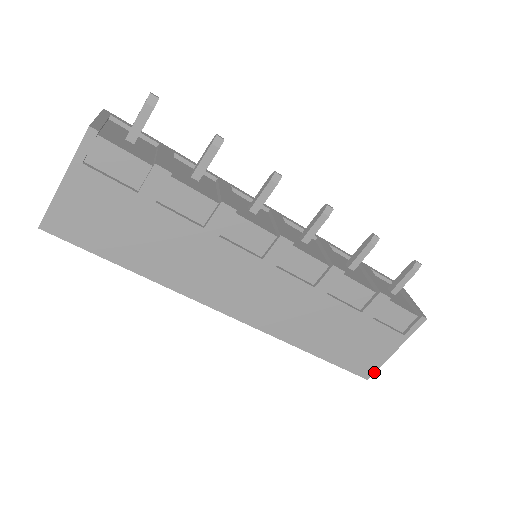
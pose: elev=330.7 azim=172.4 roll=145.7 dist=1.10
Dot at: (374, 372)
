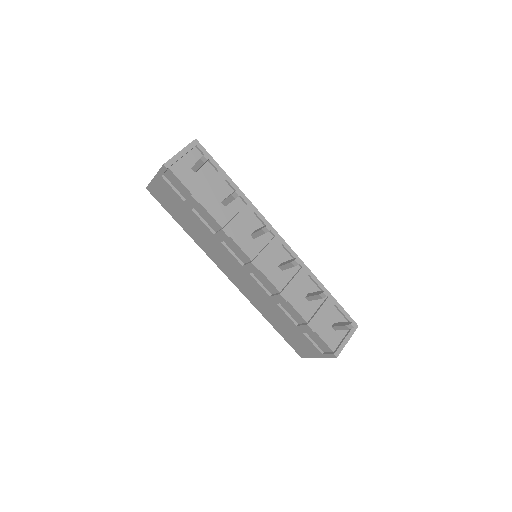
Dot at: (305, 357)
